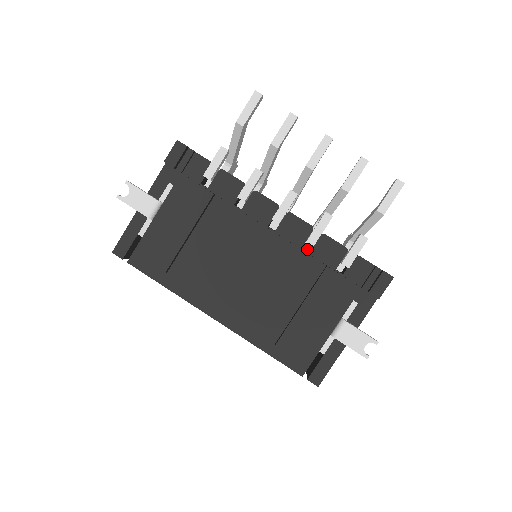
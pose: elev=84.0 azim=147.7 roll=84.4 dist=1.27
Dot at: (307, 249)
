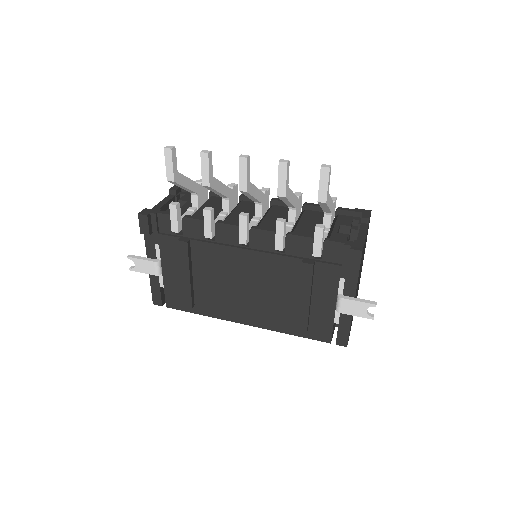
Dot at: occluded
